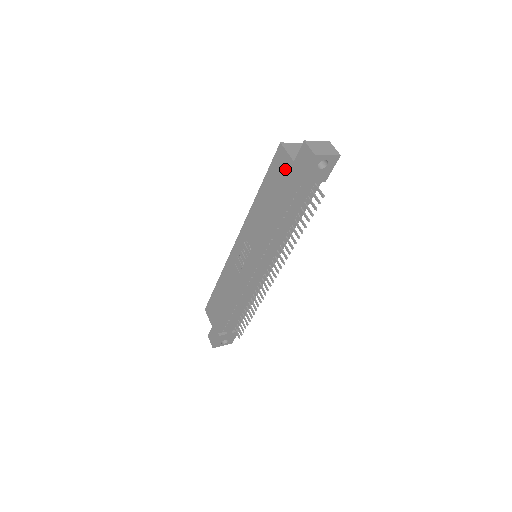
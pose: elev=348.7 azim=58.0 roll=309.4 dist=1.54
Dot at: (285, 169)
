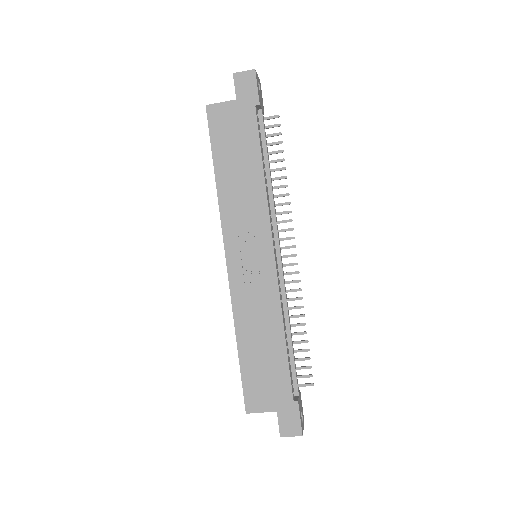
Dot at: (232, 116)
